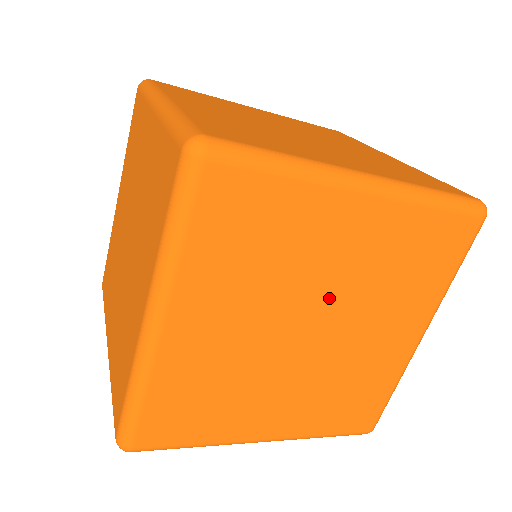
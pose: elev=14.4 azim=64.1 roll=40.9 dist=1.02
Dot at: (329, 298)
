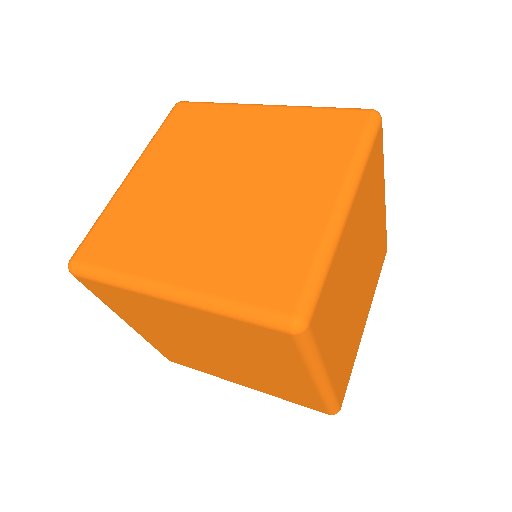
Dot at: (206, 341)
